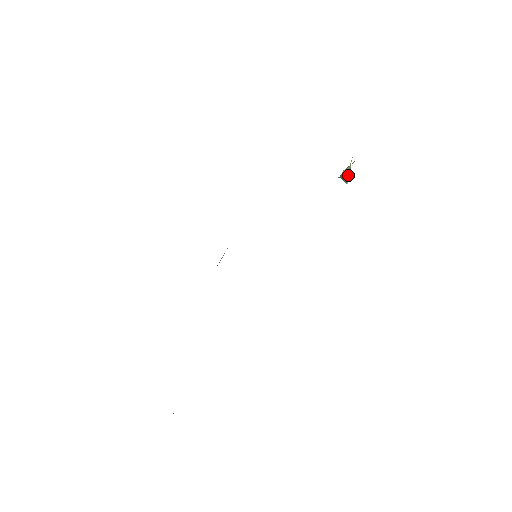
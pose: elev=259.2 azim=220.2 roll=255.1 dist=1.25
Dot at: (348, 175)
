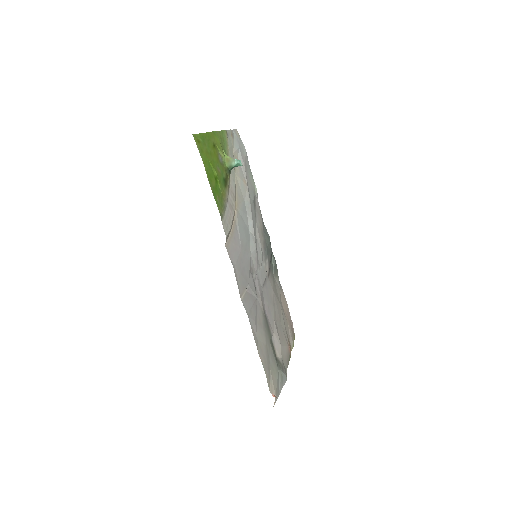
Dot at: (235, 161)
